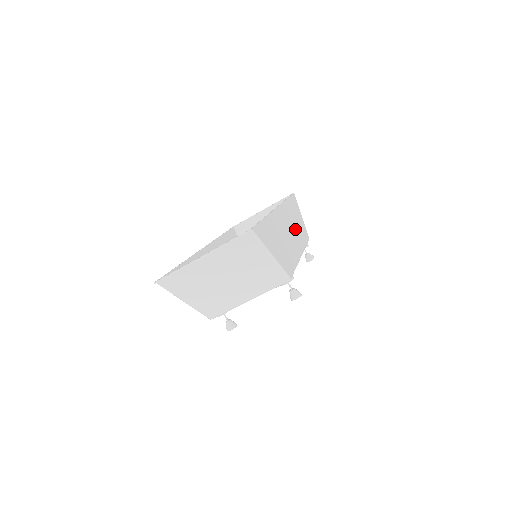
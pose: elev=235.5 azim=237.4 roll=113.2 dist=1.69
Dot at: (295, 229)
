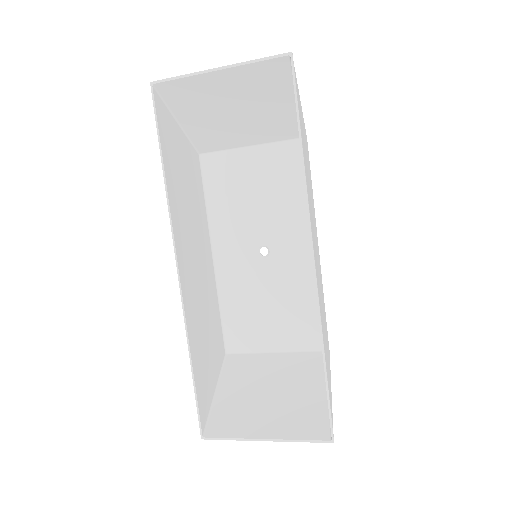
Dot at: (312, 211)
